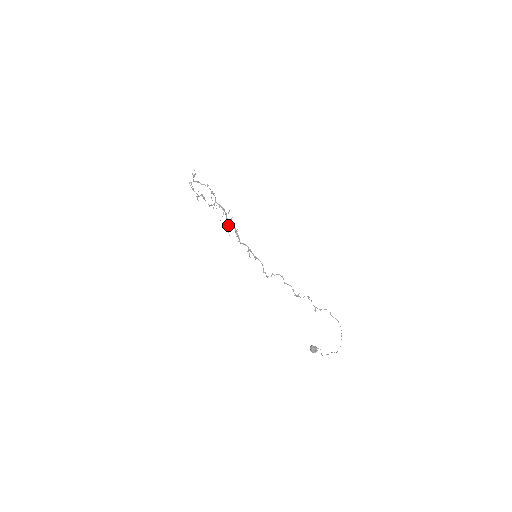
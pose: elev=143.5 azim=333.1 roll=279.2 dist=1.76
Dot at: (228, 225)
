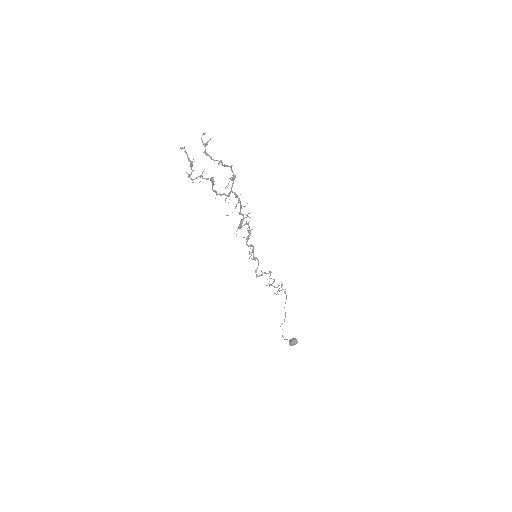
Dot at: (240, 223)
